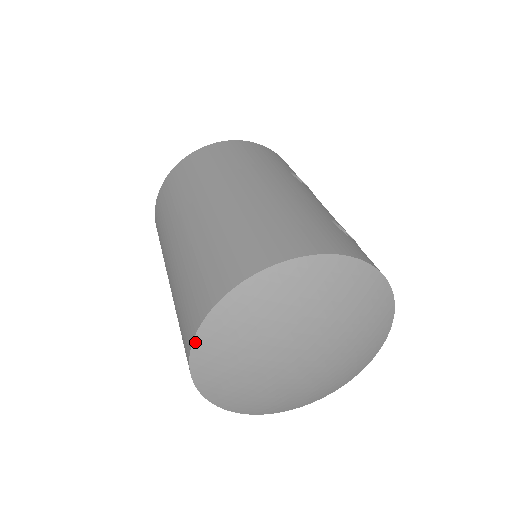
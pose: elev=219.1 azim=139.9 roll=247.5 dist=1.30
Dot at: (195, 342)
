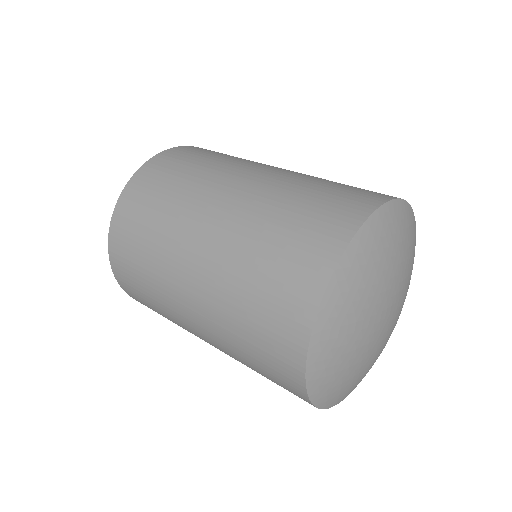
Dot at: (367, 222)
